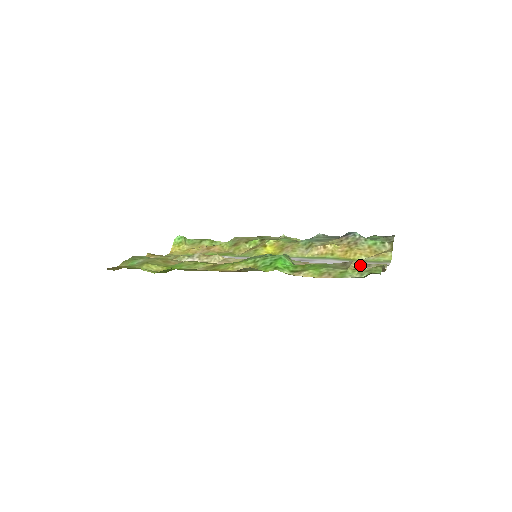
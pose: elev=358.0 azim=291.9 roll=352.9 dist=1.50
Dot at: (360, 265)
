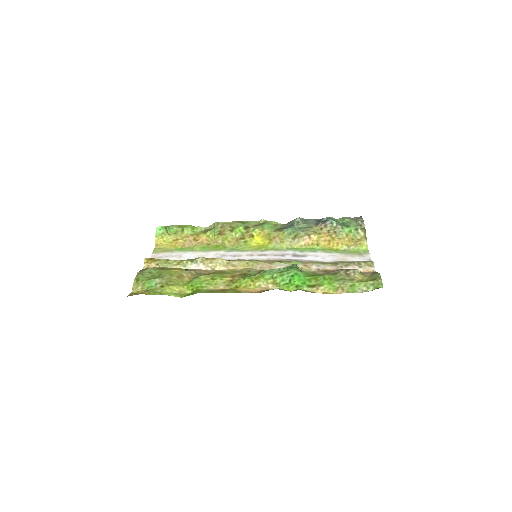
Dot at: (360, 274)
